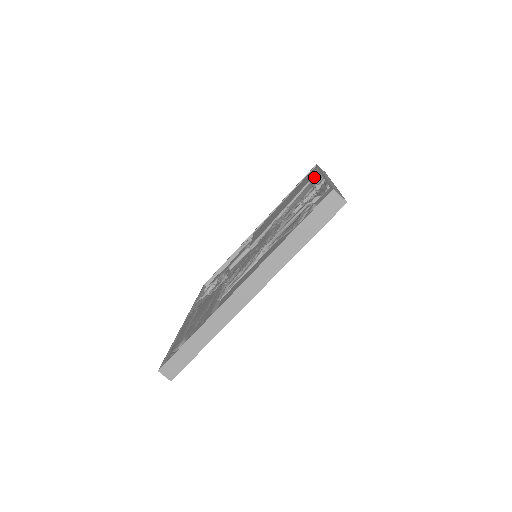
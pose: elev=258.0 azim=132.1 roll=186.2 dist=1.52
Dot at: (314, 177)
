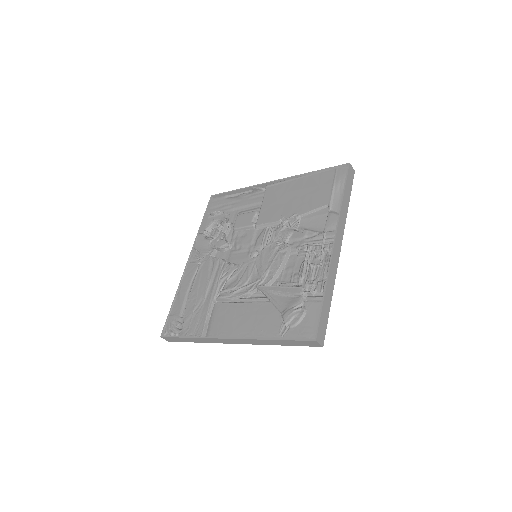
Dot at: (335, 201)
